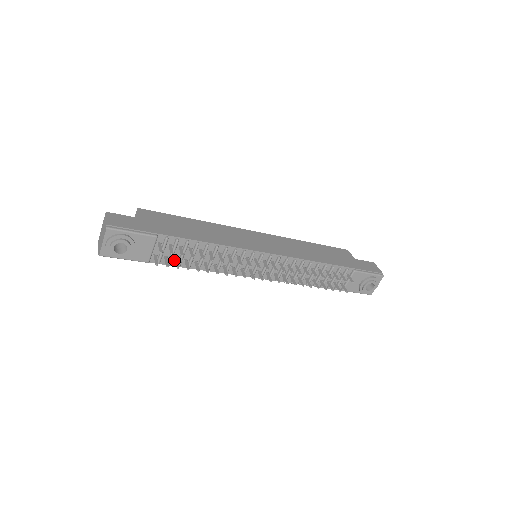
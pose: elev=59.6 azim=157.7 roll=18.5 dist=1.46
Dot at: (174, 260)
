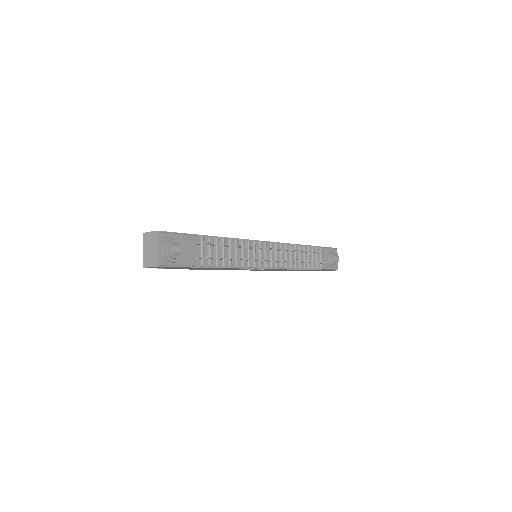
Dot at: (211, 261)
